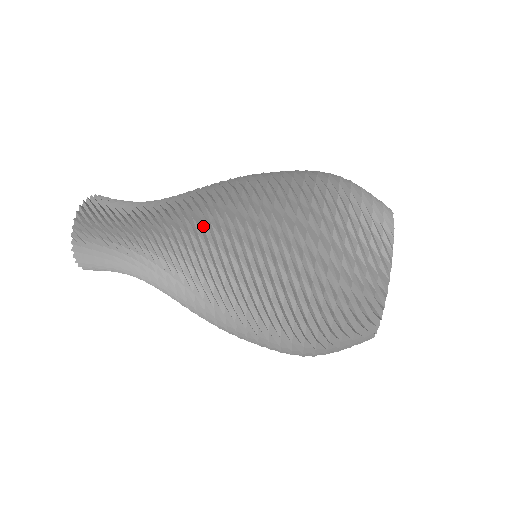
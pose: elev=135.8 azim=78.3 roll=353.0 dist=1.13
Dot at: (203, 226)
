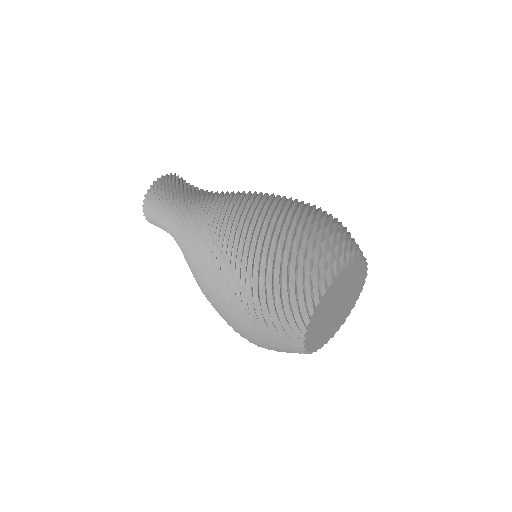
Dot at: (218, 208)
